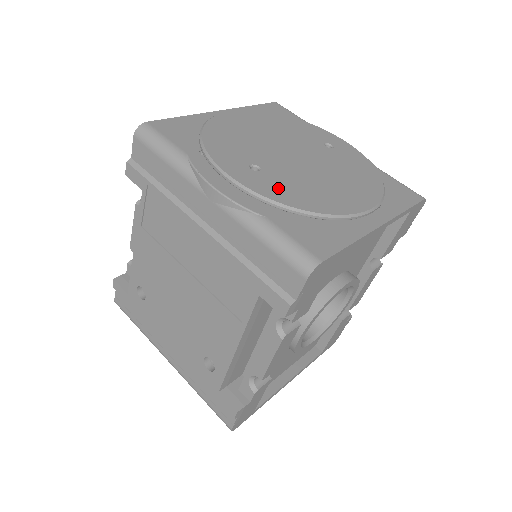
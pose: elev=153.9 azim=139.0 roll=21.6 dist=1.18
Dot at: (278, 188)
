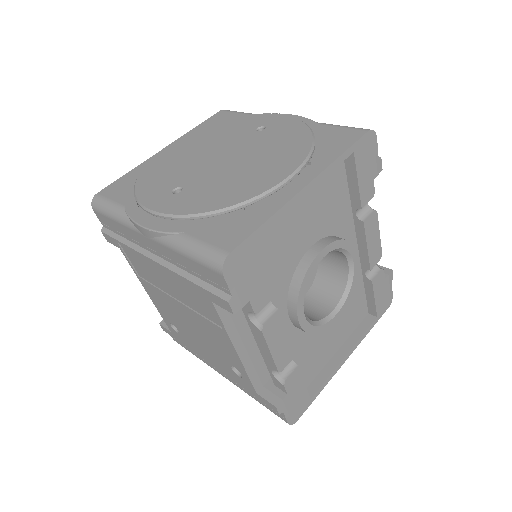
Dot at: (194, 200)
